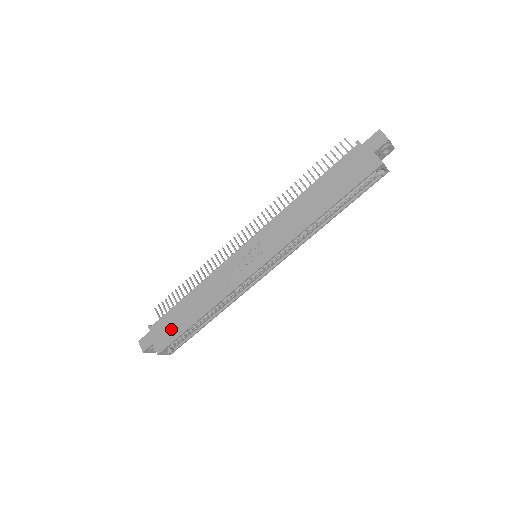
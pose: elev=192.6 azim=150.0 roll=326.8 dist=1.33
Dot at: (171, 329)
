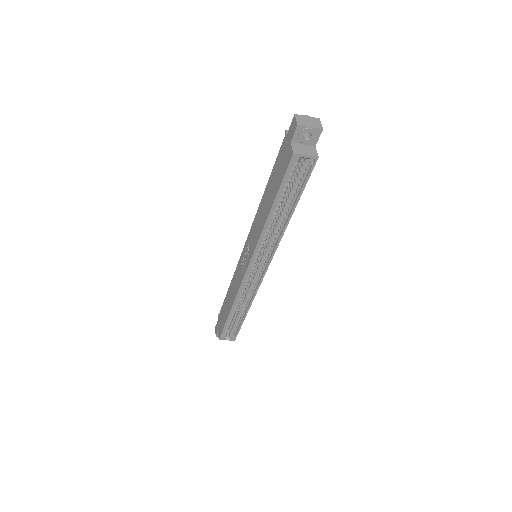
Dot at: (222, 319)
